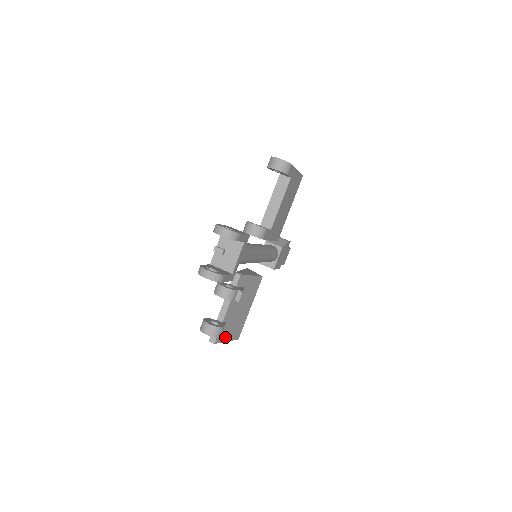
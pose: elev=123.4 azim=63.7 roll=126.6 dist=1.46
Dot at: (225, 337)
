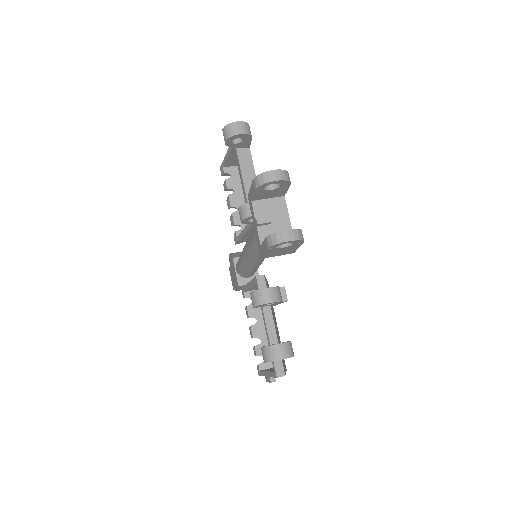
Dot at: (284, 366)
